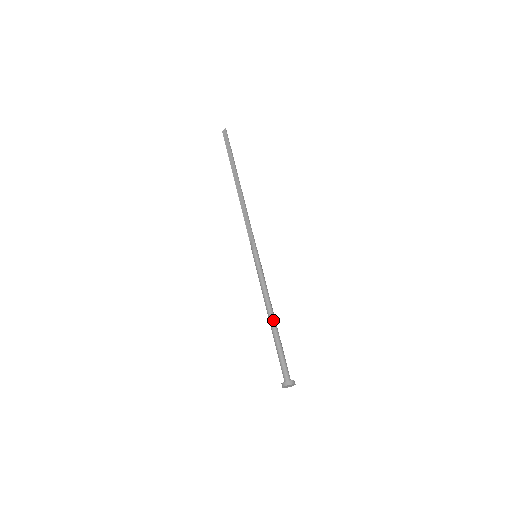
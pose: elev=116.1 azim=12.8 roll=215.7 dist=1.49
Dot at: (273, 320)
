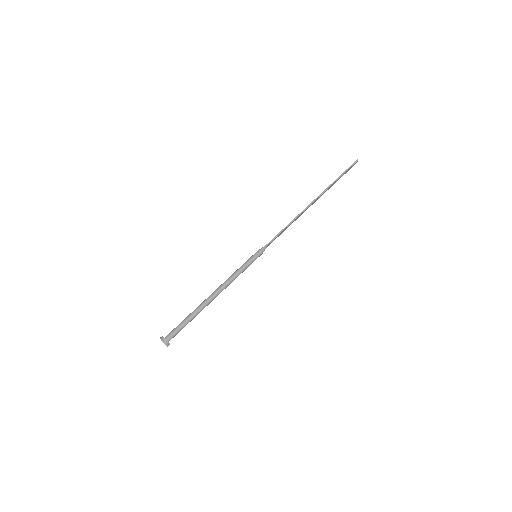
Dot at: (207, 299)
